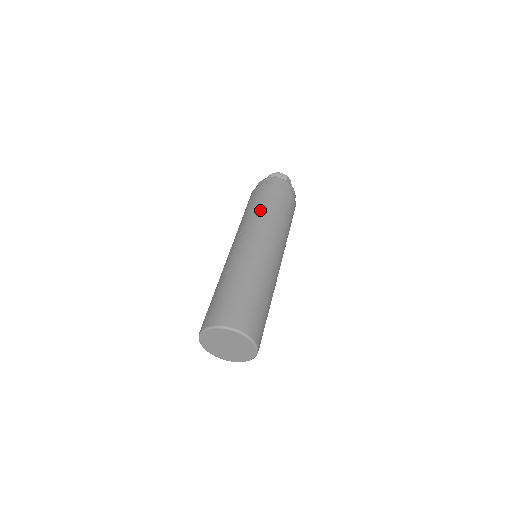
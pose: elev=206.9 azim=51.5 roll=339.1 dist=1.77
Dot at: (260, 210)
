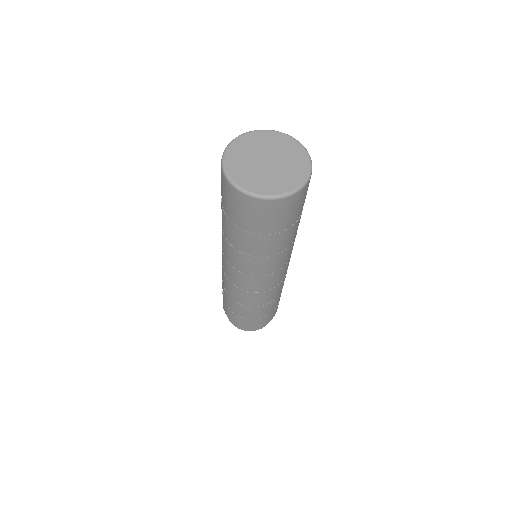
Dot at: occluded
